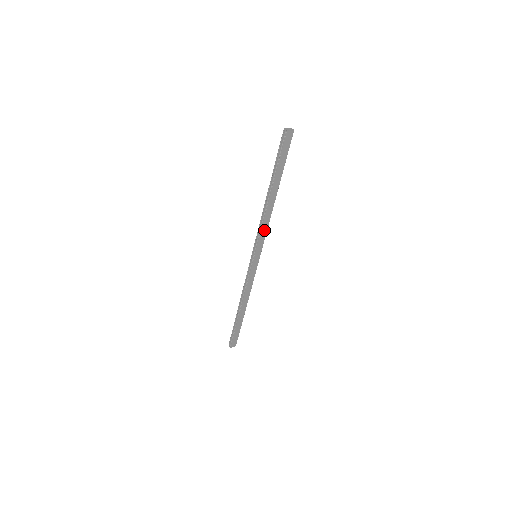
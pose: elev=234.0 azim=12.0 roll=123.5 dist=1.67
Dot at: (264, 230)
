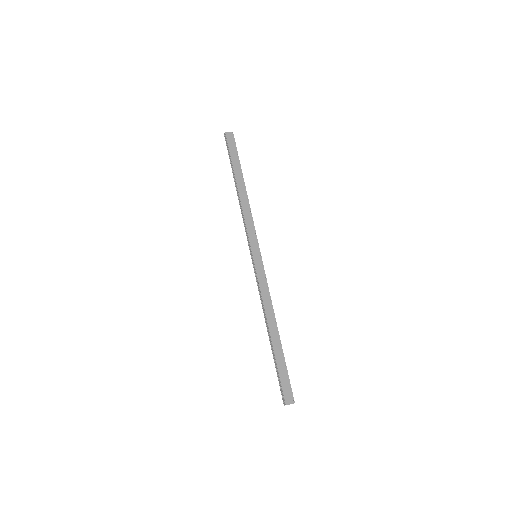
Dot at: (249, 223)
